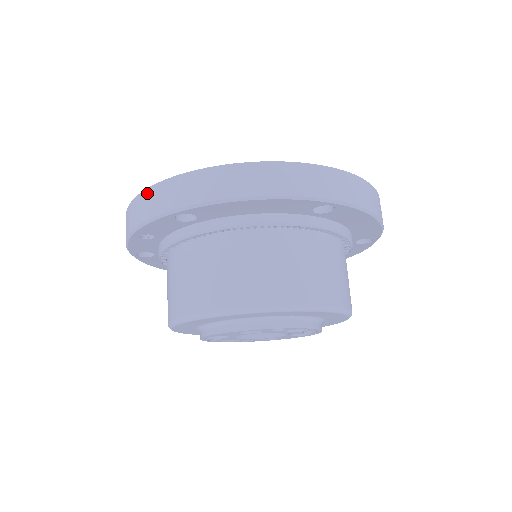
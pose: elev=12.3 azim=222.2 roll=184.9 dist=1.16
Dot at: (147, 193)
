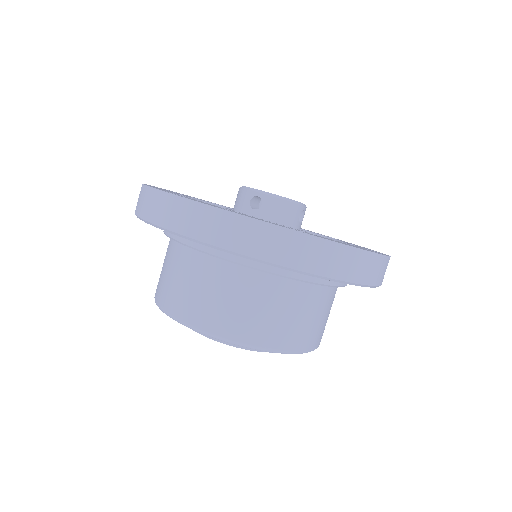
Dot at: (262, 227)
